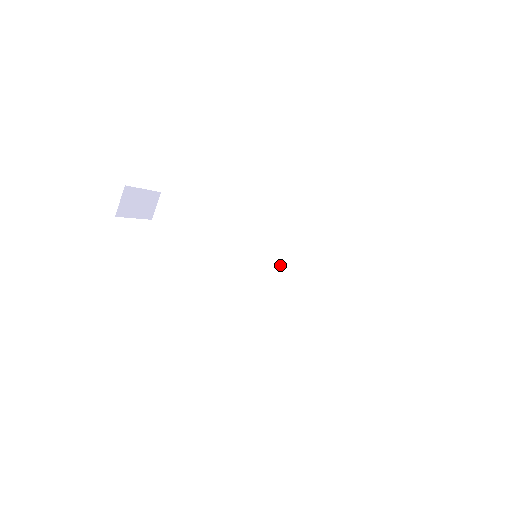
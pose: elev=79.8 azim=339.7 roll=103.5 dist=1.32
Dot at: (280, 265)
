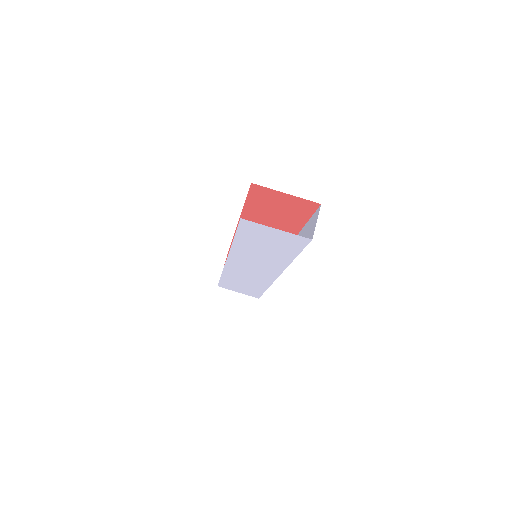
Dot at: occluded
